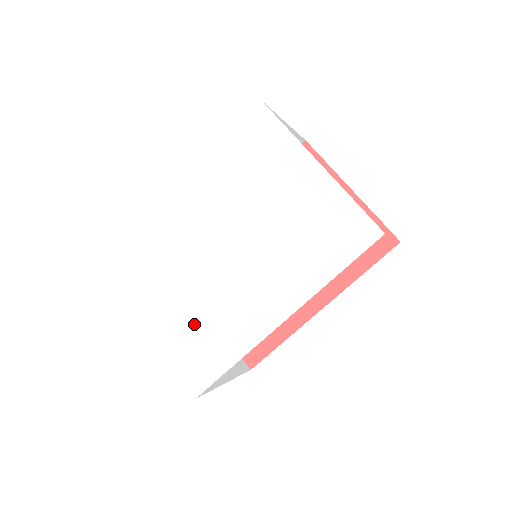
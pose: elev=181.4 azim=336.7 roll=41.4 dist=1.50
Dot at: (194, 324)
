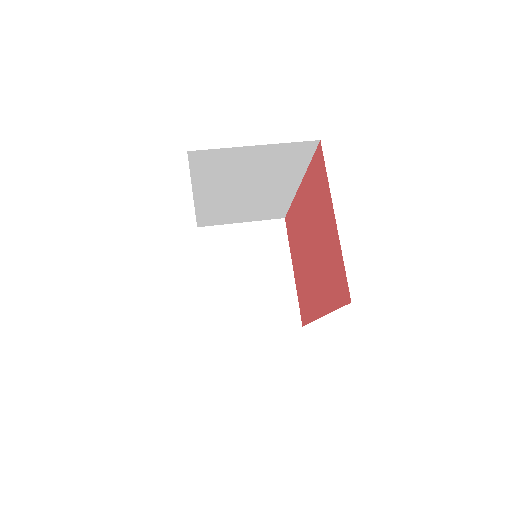
Dot at: occluded
